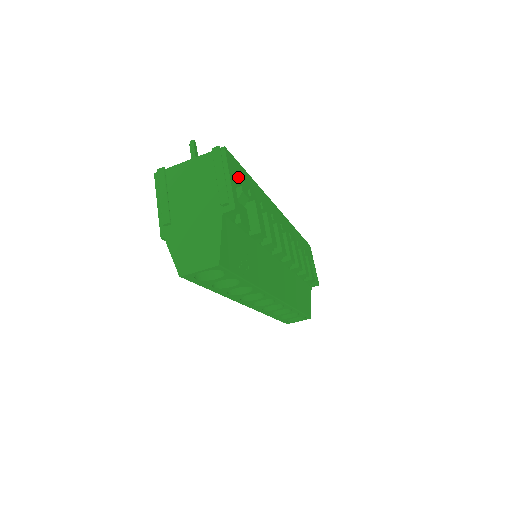
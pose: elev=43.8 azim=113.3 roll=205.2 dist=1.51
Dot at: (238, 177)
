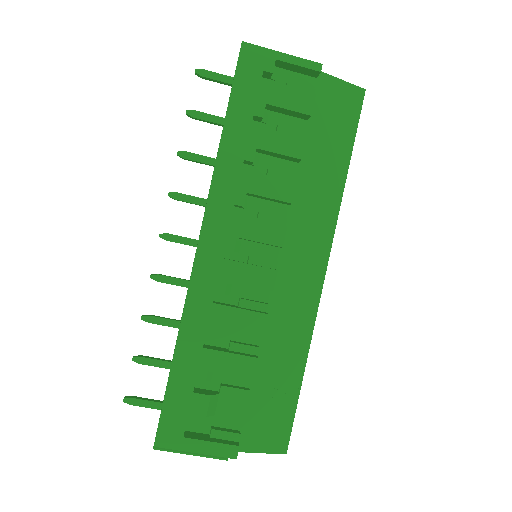
Dot at: (187, 421)
